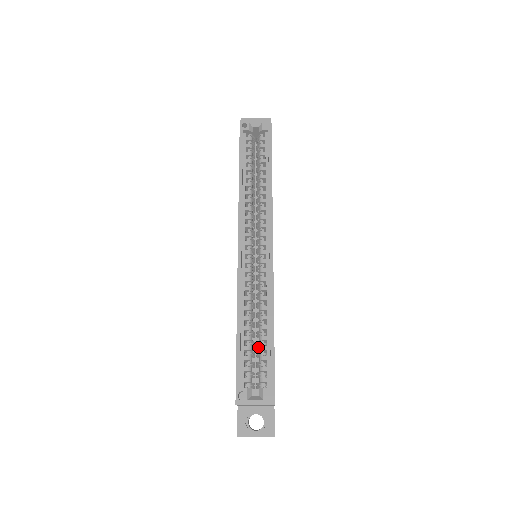
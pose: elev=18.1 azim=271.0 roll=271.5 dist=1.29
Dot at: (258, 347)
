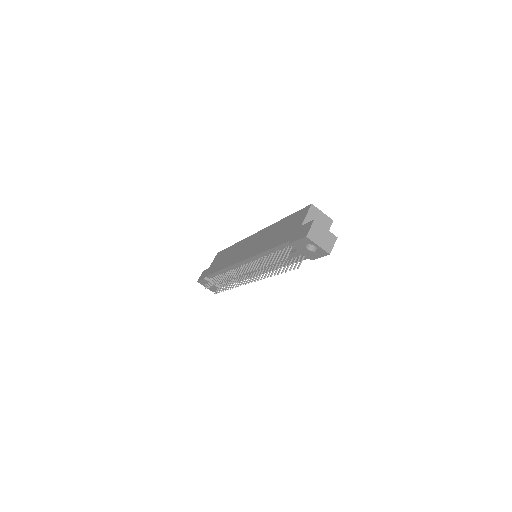
Dot at: occluded
